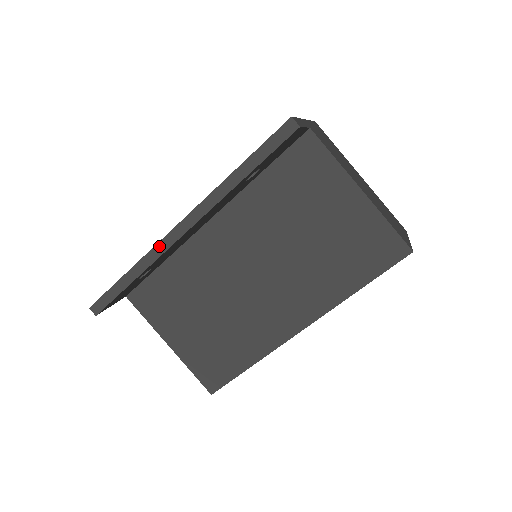
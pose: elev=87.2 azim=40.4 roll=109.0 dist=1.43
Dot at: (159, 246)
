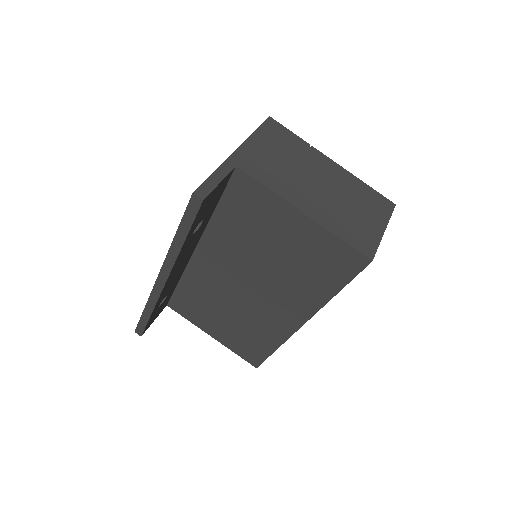
Dot at: (153, 293)
